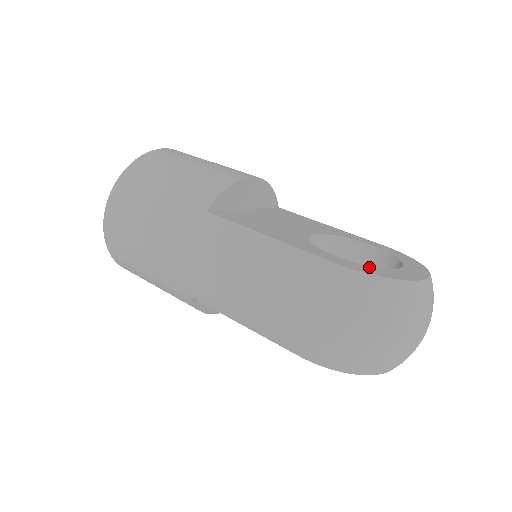
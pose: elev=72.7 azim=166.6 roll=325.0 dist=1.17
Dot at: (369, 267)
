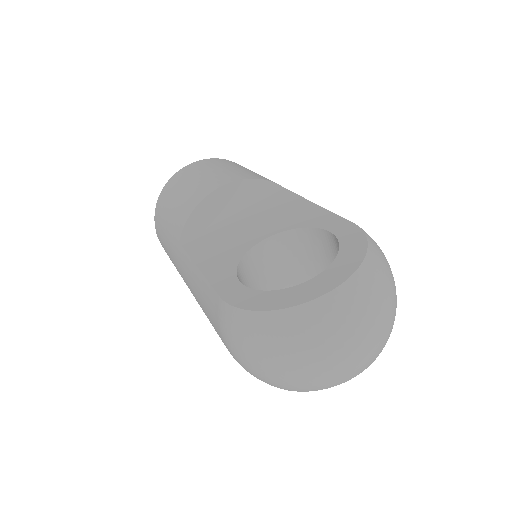
Dot at: (260, 294)
